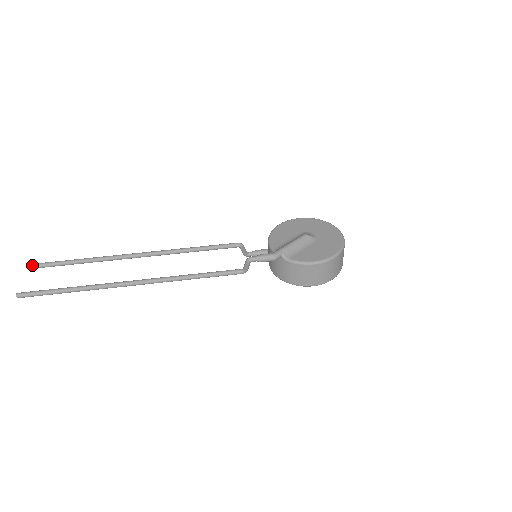
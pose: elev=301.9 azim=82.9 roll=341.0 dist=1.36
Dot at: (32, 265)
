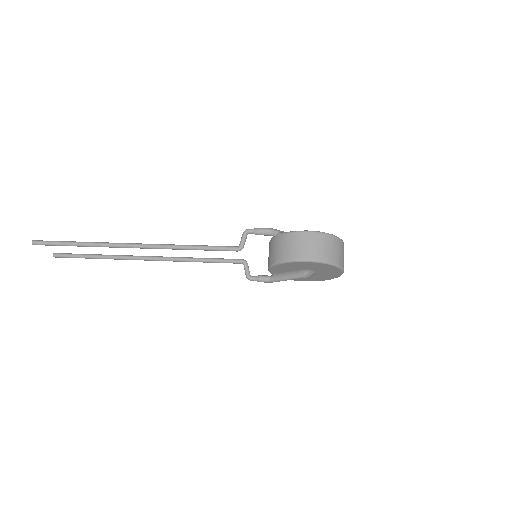
Dot at: (57, 253)
